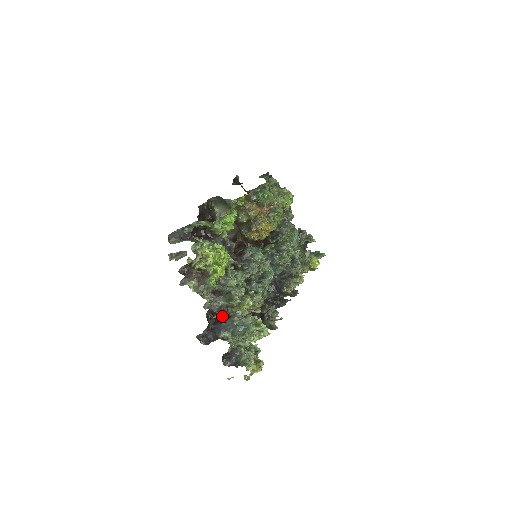
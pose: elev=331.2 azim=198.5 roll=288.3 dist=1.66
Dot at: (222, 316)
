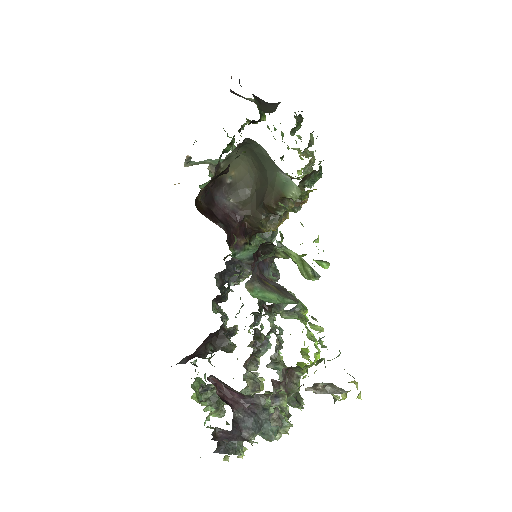
Dot at: (253, 402)
